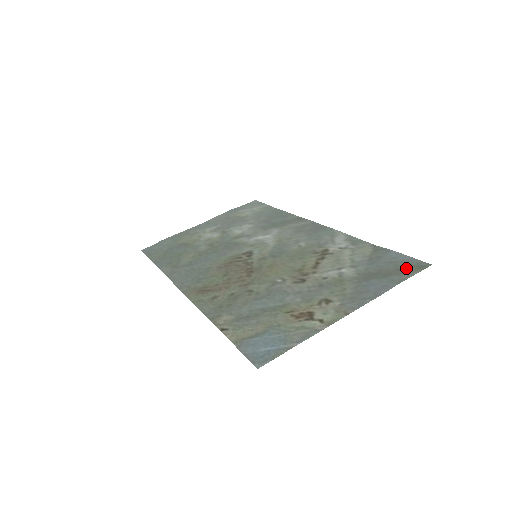
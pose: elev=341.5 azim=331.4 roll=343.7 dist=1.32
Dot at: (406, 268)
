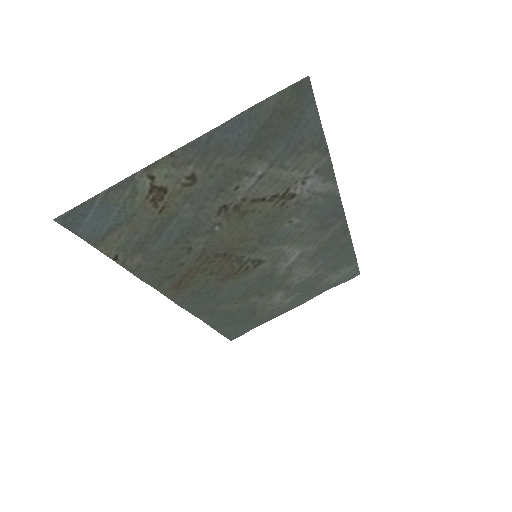
Dot at: (289, 106)
